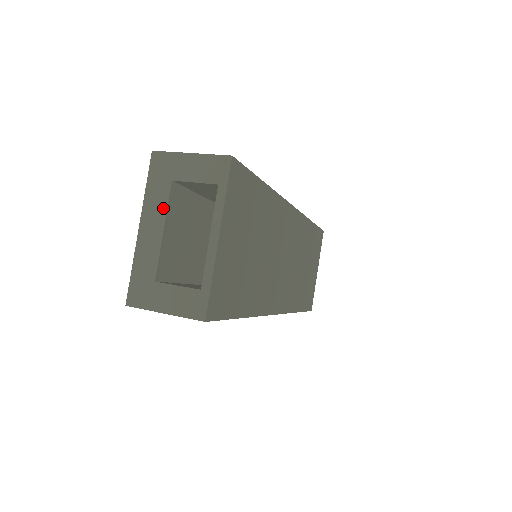
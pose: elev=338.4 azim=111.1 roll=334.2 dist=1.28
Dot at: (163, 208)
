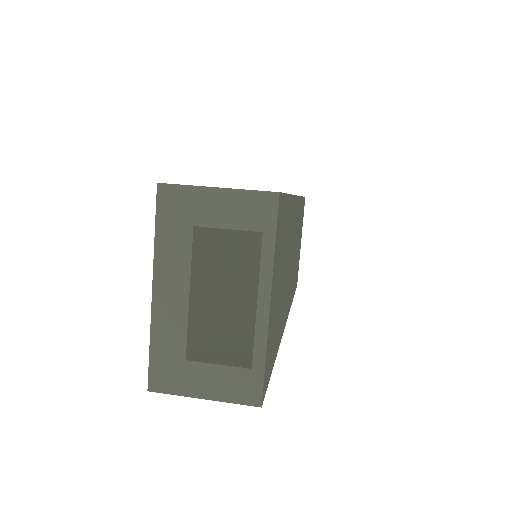
Dot at: (185, 264)
